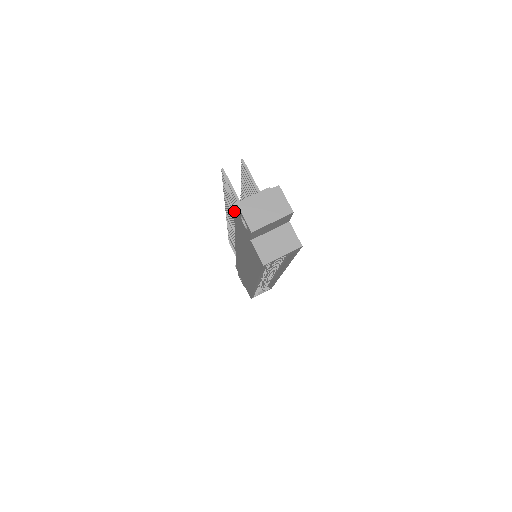
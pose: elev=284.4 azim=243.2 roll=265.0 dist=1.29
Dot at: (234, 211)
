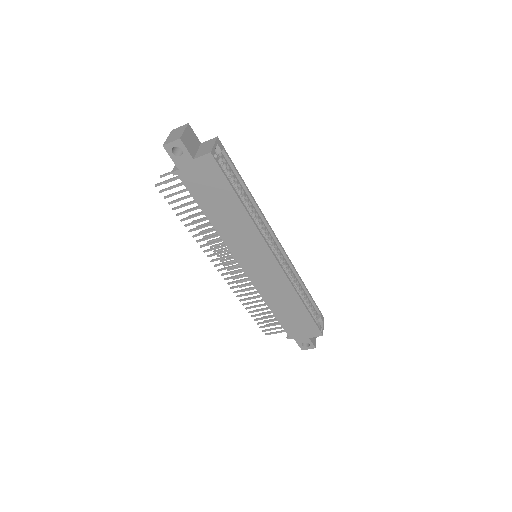
Dot at: (176, 173)
